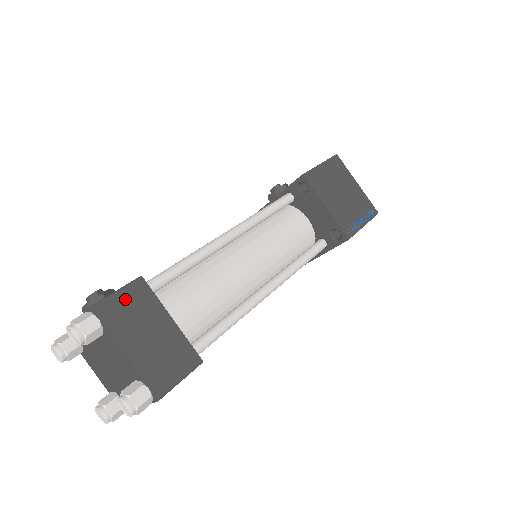
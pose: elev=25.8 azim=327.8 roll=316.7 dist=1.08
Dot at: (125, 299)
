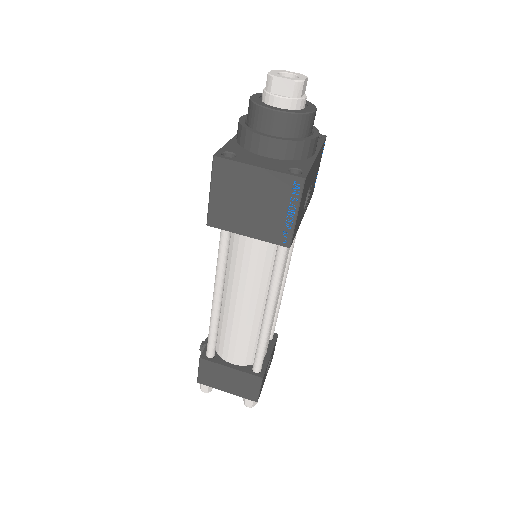
Dot at: (204, 372)
